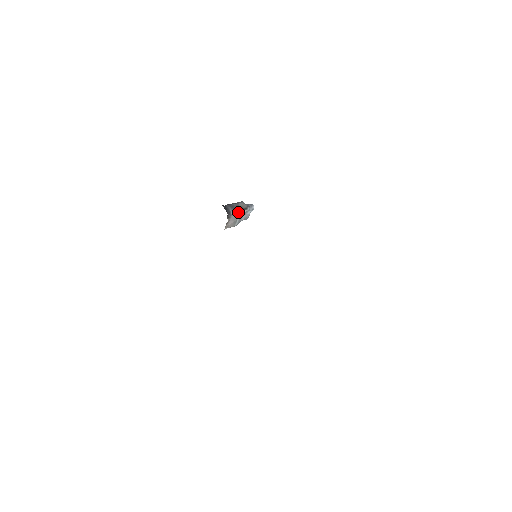
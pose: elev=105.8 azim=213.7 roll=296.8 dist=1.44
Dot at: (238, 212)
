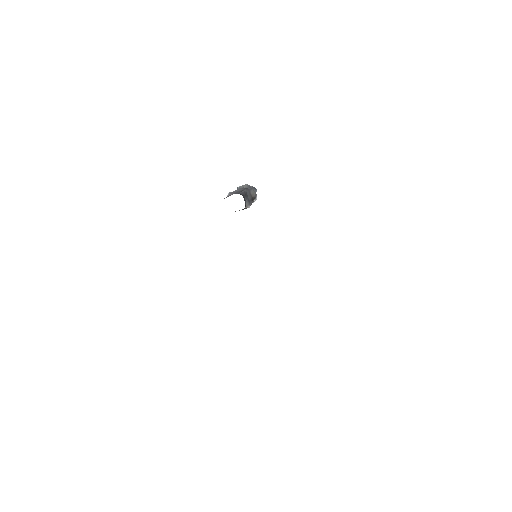
Dot at: (250, 203)
